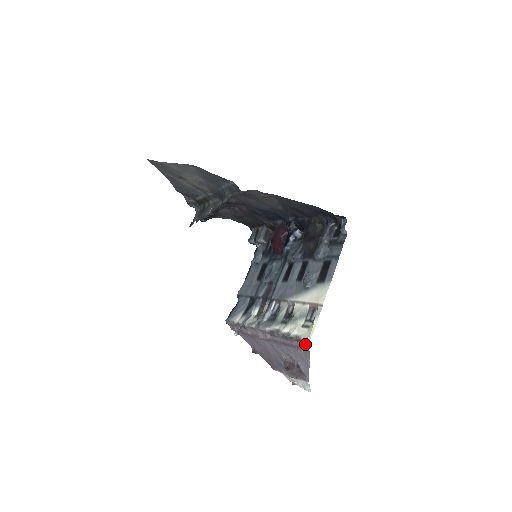
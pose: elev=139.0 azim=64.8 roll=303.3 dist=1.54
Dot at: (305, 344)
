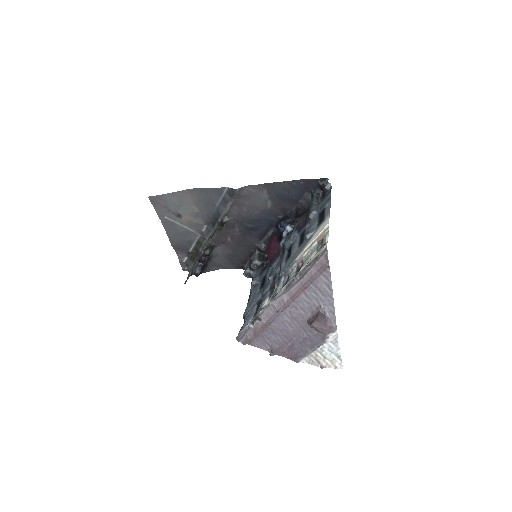
Dot at: (323, 259)
